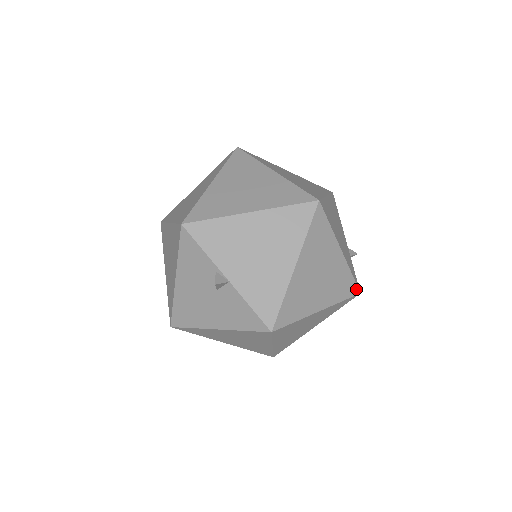
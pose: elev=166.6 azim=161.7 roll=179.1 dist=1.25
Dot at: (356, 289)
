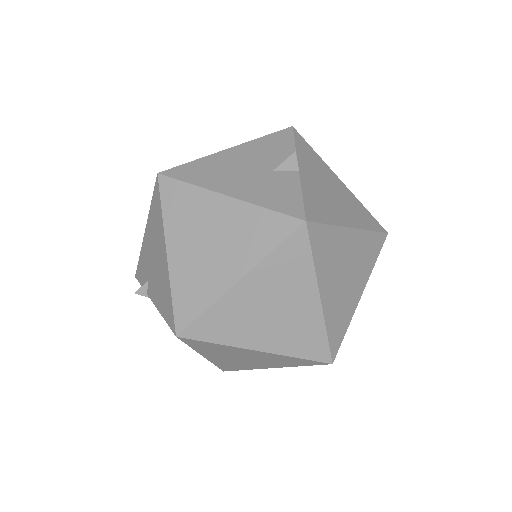
Dot at: (335, 352)
